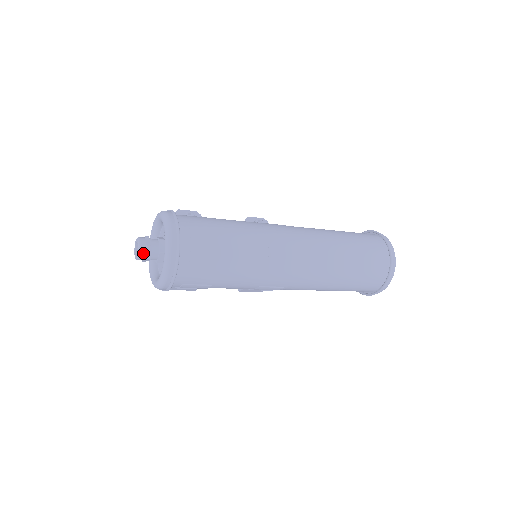
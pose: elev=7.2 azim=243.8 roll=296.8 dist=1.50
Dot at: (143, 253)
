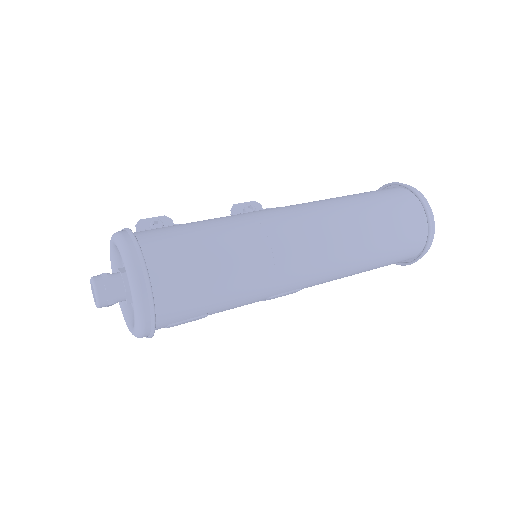
Dot at: (103, 298)
